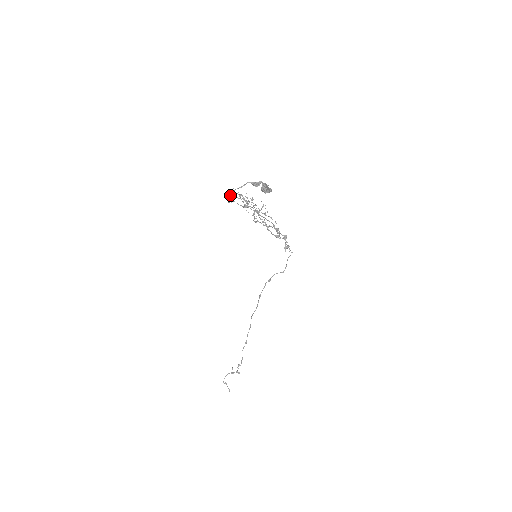
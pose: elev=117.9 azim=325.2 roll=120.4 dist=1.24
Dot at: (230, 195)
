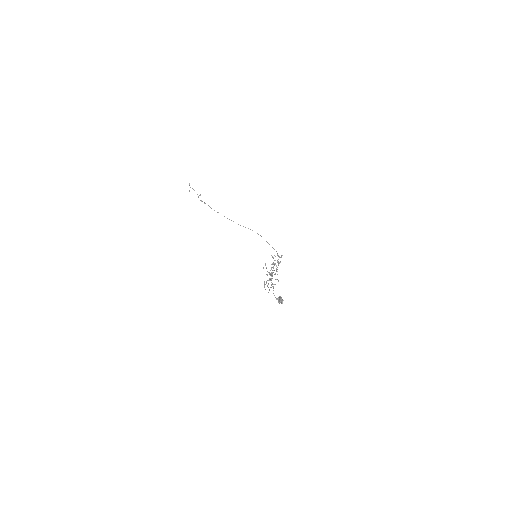
Dot at: occluded
